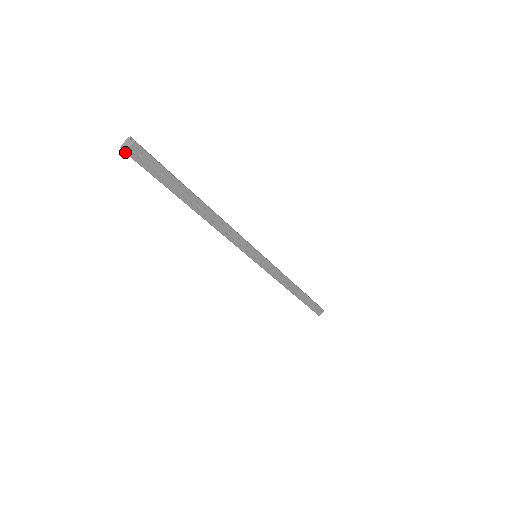
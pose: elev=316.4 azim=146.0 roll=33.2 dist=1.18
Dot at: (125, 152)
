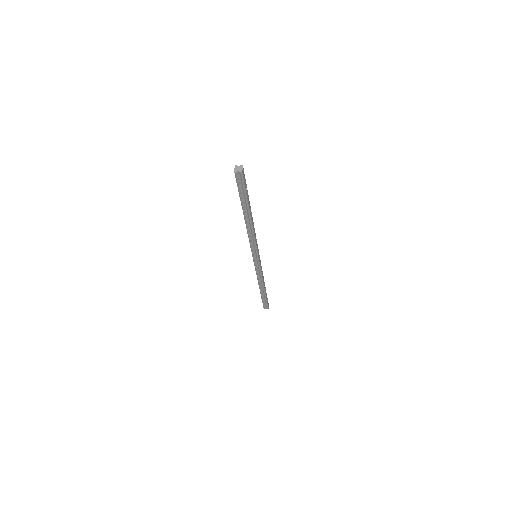
Dot at: (242, 172)
